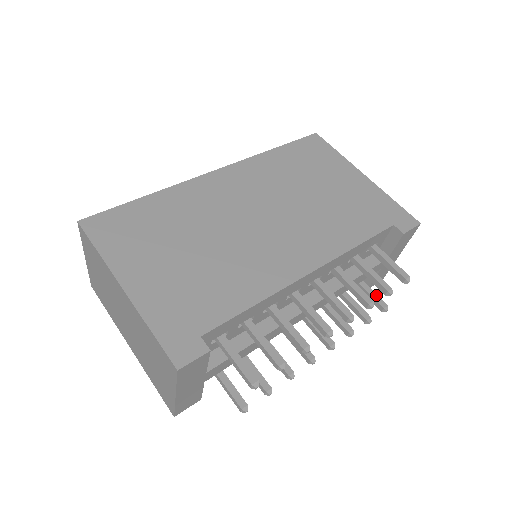
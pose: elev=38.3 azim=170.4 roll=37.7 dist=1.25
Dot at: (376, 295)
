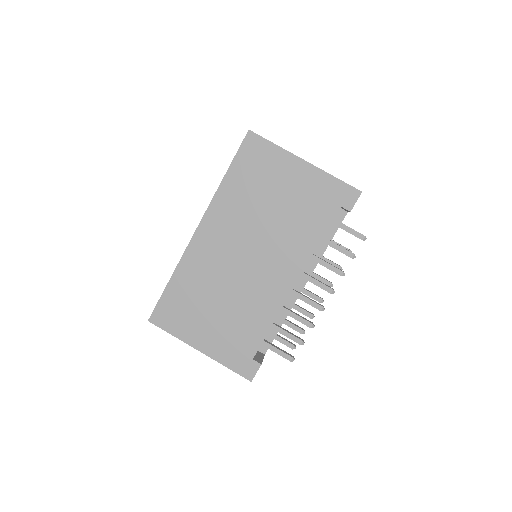
Dot at: occluded
